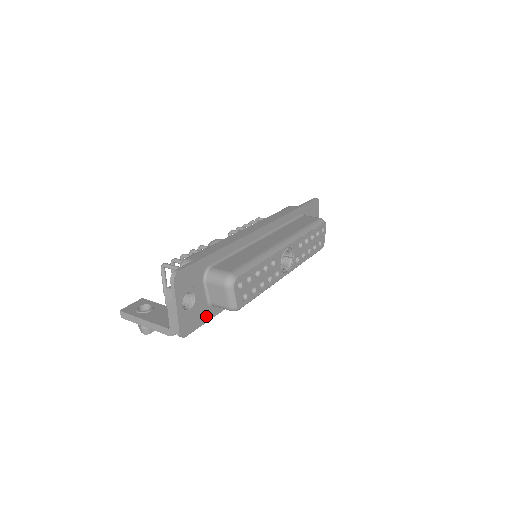
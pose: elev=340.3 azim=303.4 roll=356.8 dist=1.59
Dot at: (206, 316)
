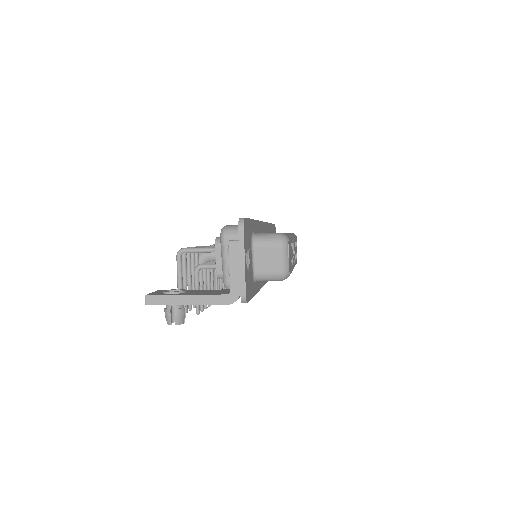
Dot at: (252, 290)
